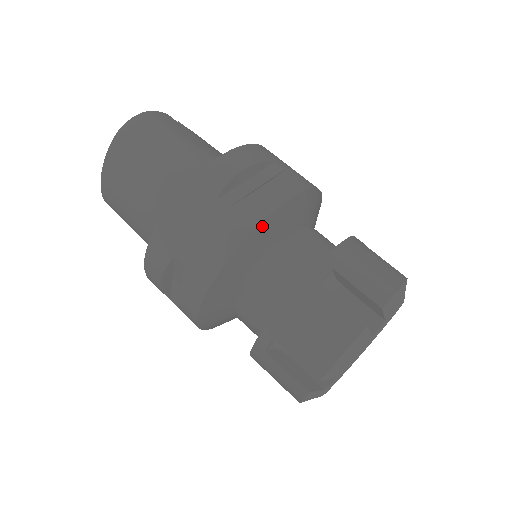
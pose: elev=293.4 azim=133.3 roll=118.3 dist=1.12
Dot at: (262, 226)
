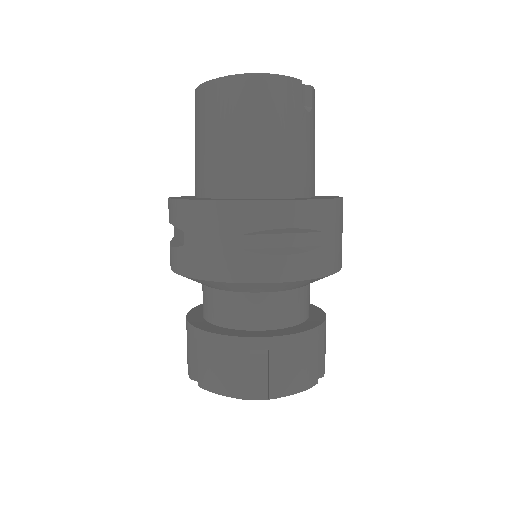
Dot at: (252, 284)
